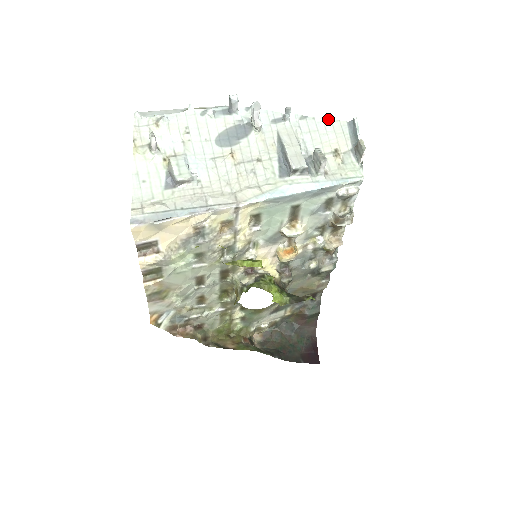
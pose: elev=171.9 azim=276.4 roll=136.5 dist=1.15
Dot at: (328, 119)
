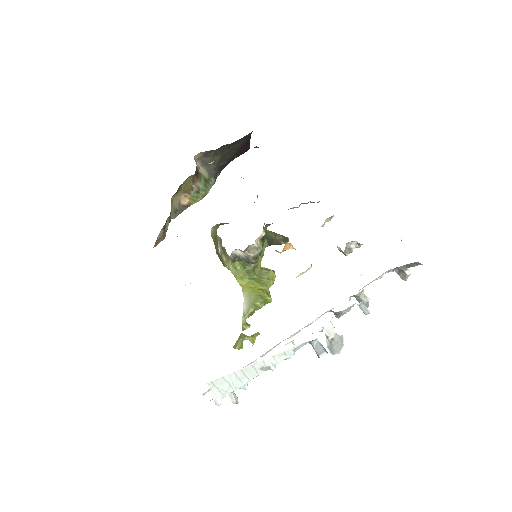
Dot at: occluded
